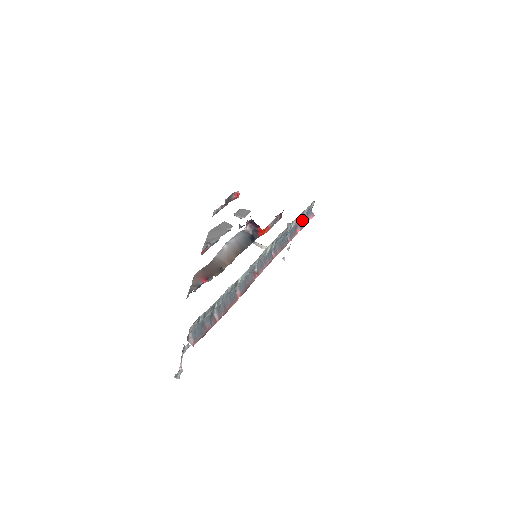
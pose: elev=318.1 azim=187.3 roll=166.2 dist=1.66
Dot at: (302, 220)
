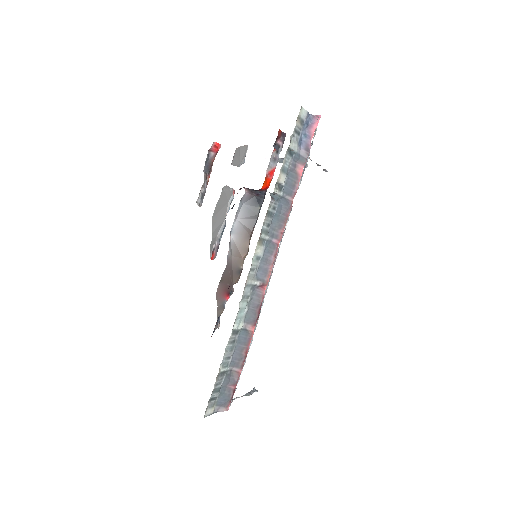
Dot at: (300, 148)
